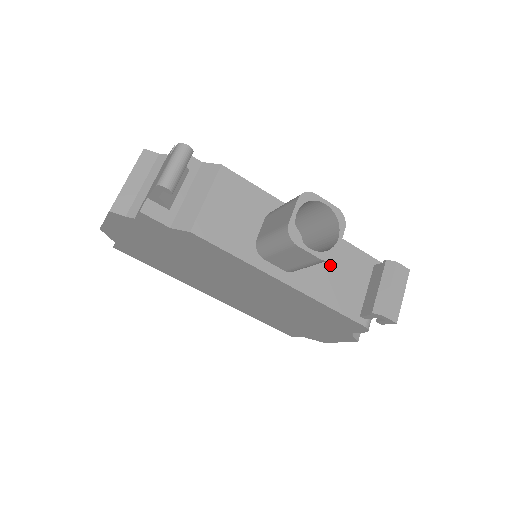
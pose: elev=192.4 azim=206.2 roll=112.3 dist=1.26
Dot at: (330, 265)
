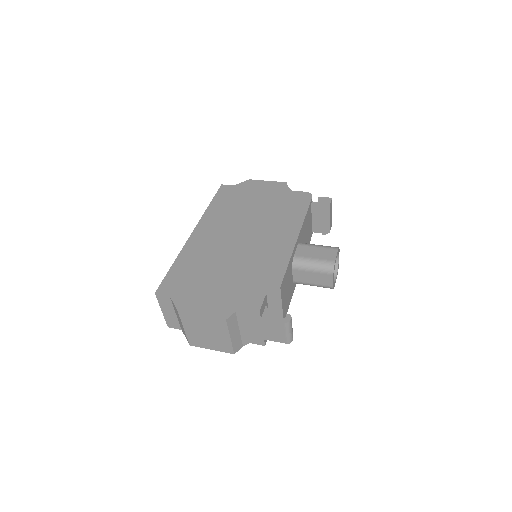
Dot at: (305, 237)
